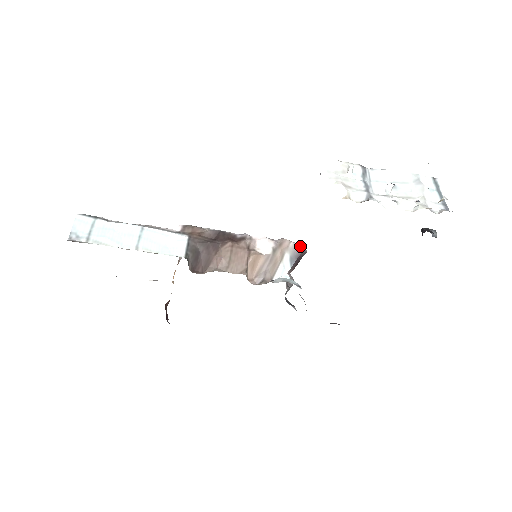
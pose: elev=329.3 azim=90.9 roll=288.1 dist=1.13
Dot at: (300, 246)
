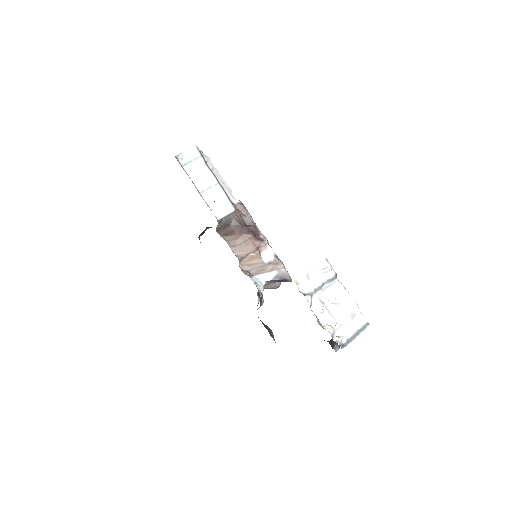
Dot at: (288, 275)
